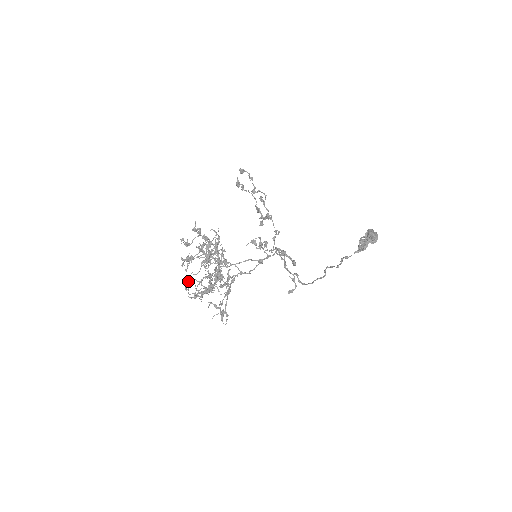
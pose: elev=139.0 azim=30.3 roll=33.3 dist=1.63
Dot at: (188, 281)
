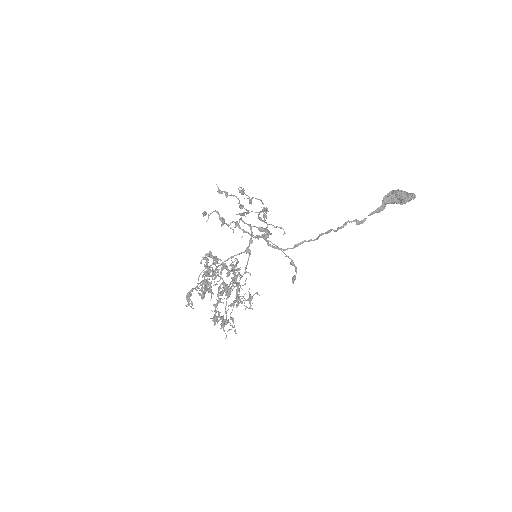
Dot at: (188, 293)
